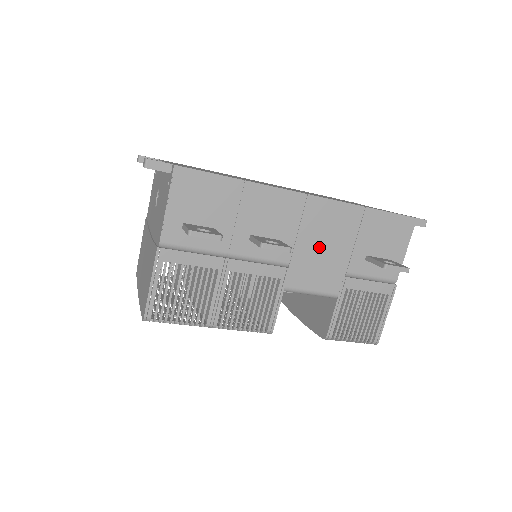
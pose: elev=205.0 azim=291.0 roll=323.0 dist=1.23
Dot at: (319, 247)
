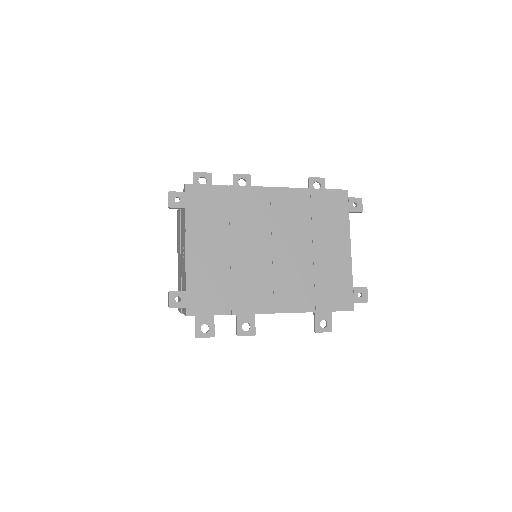
Dot at: occluded
